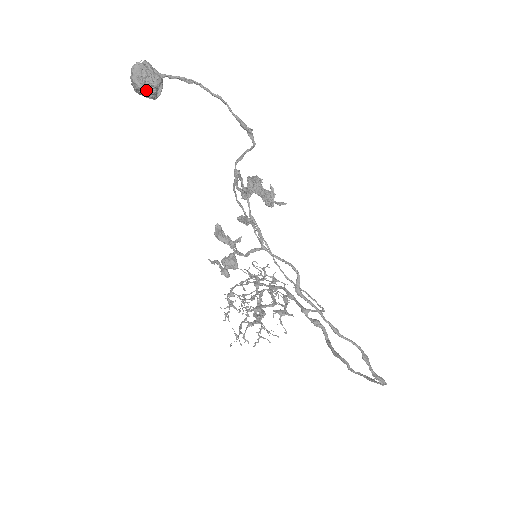
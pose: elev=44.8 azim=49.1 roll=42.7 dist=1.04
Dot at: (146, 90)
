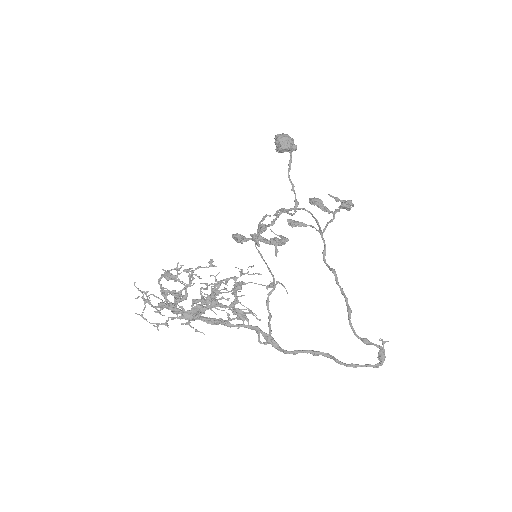
Dot at: (291, 143)
